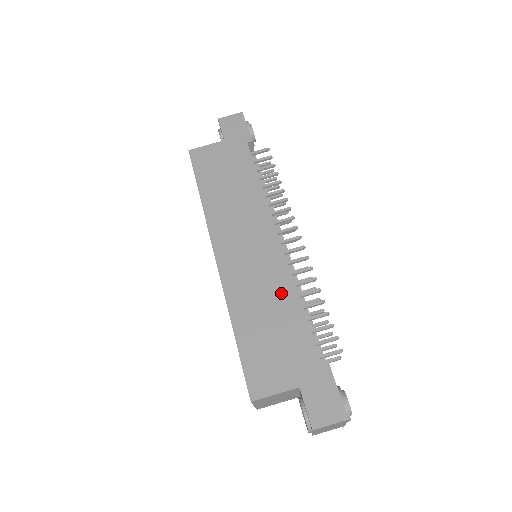
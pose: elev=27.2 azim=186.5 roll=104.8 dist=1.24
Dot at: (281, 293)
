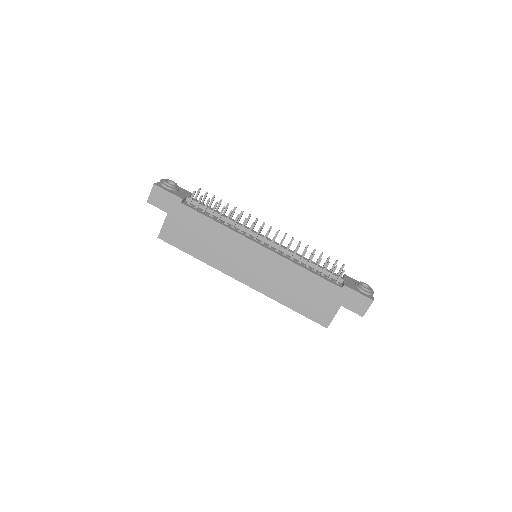
Dot at: (291, 272)
